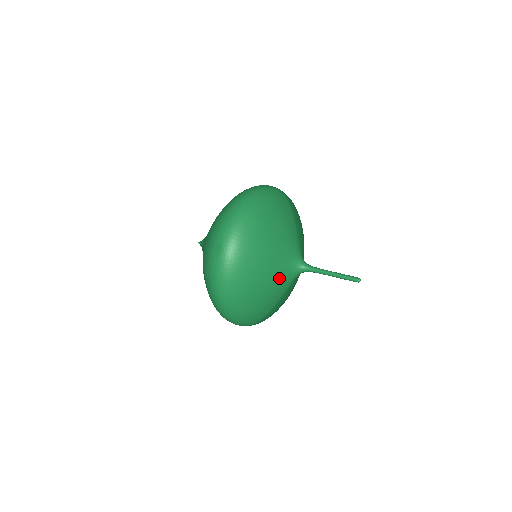
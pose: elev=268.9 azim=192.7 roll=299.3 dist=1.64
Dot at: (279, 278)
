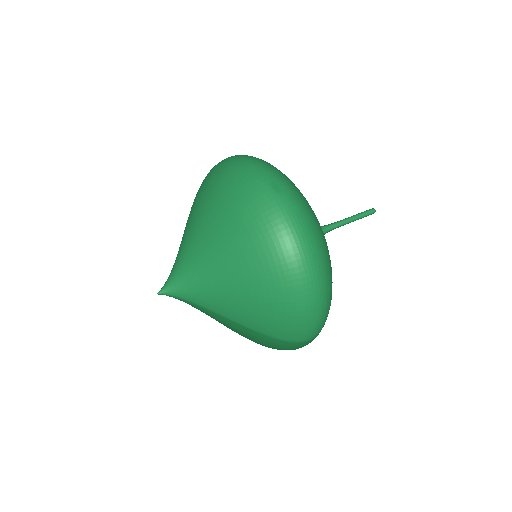
Dot at: occluded
